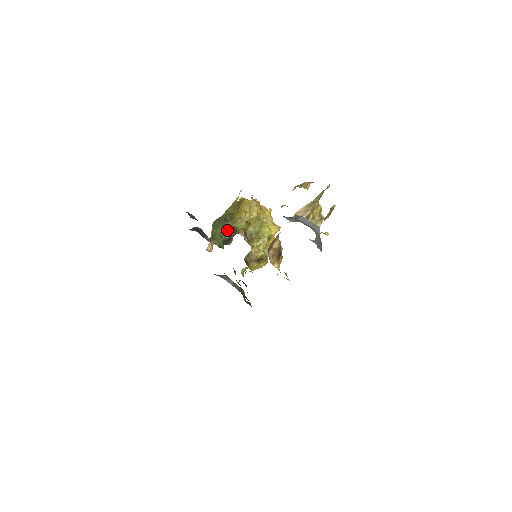
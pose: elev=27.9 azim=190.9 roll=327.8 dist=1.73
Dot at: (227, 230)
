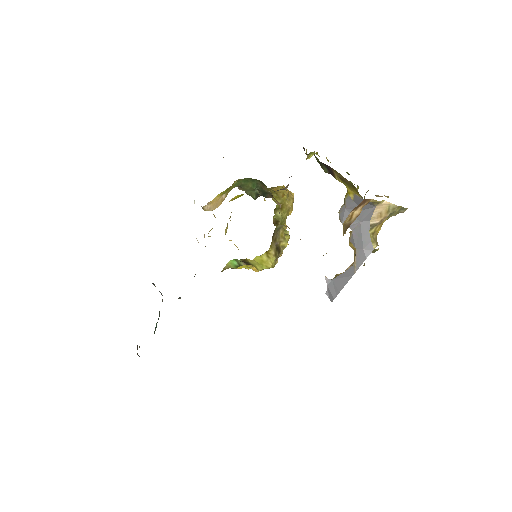
Dot at: (262, 190)
